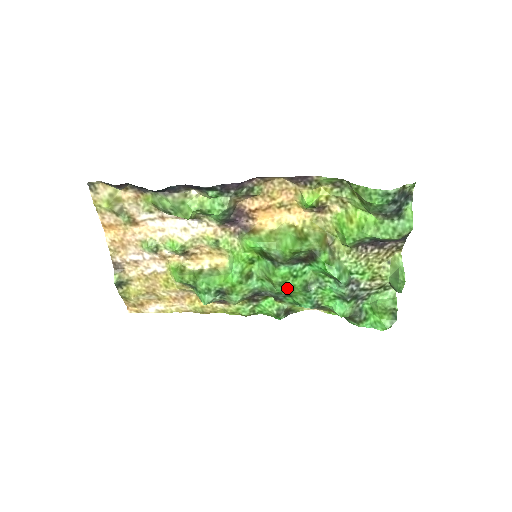
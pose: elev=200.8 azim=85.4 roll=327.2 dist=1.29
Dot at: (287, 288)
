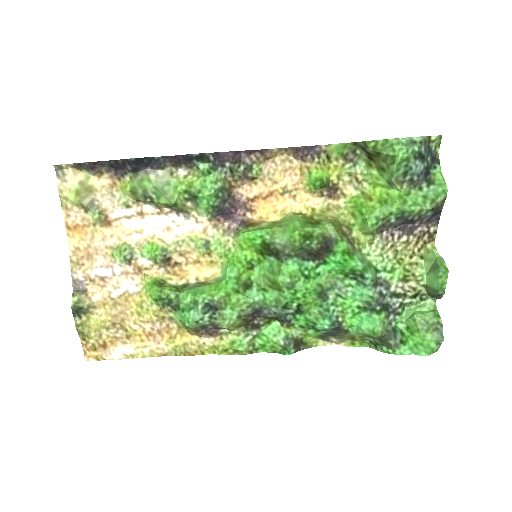
Dot at: (297, 294)
